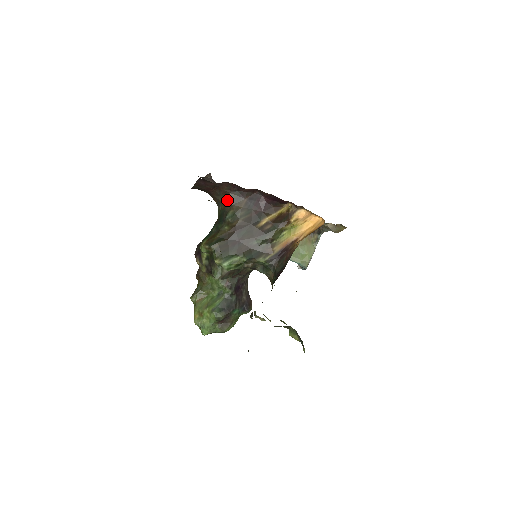
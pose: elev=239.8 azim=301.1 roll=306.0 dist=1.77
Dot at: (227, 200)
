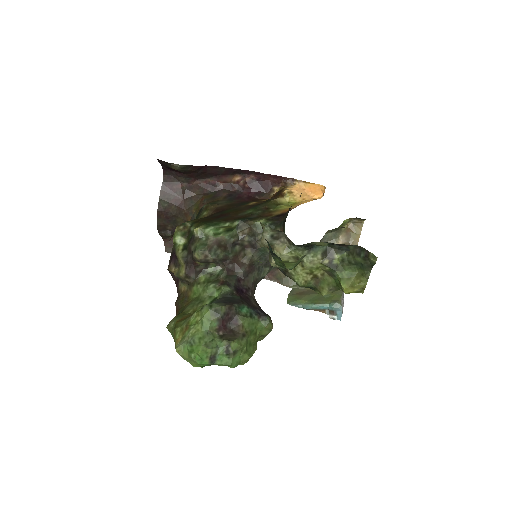
Dot at: (201, 203)
